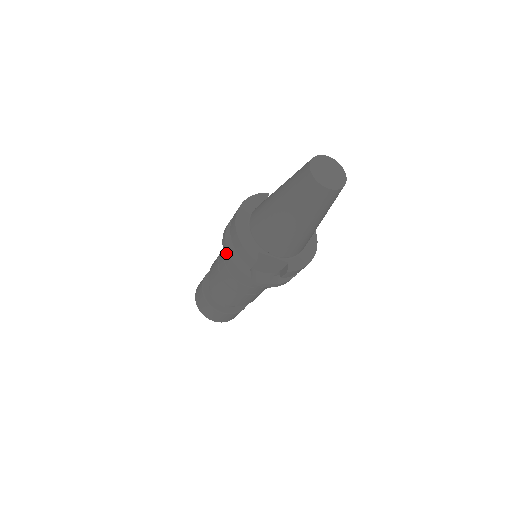
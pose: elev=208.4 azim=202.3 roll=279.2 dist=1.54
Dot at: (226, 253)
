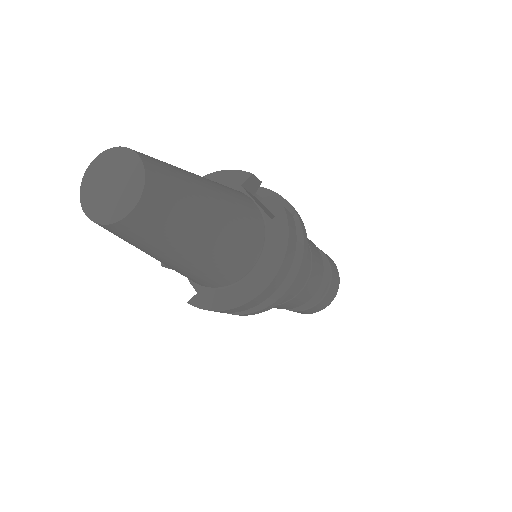
Dot at: occluded
